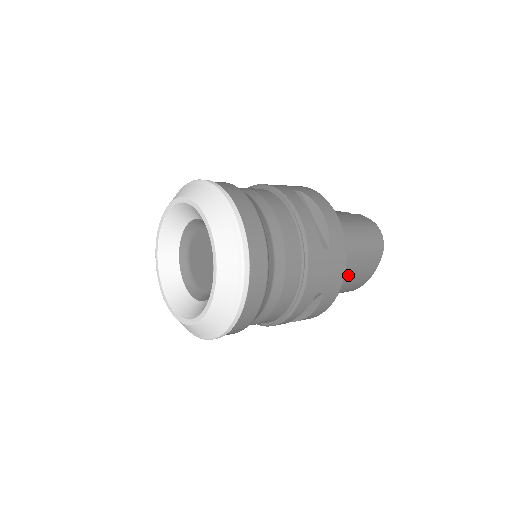
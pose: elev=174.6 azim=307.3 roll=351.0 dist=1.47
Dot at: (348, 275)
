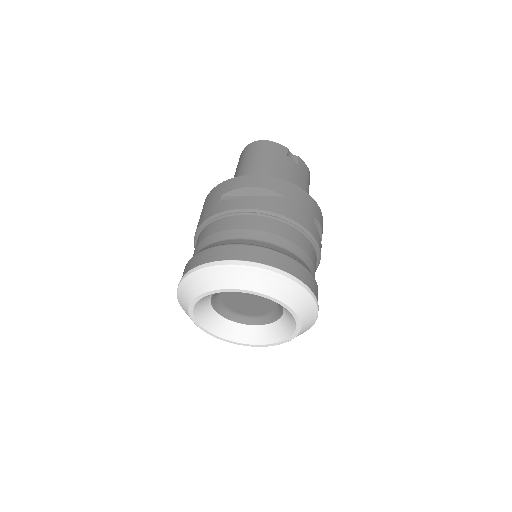
Dot at: occluded
